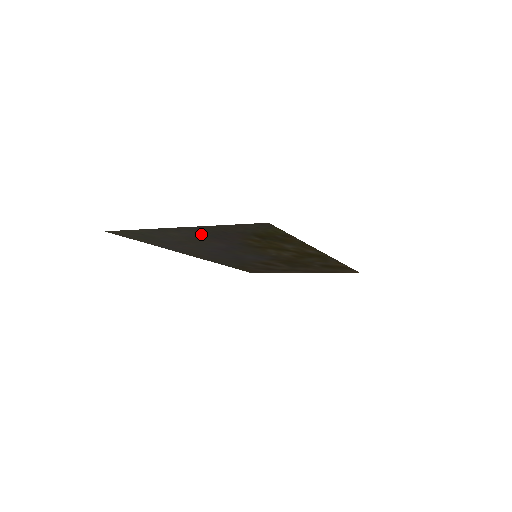
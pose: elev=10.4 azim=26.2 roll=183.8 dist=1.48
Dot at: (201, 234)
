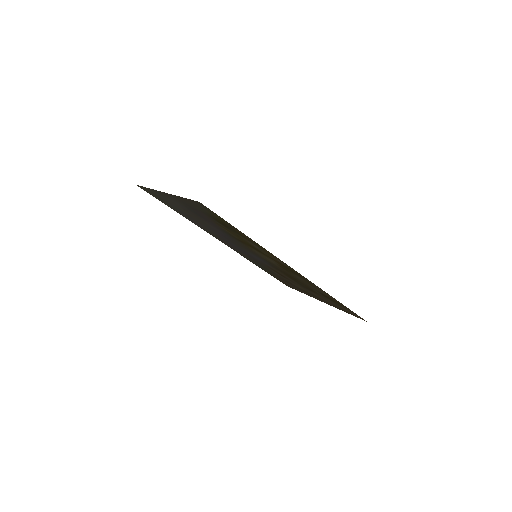
Dot at: (185, 207)
